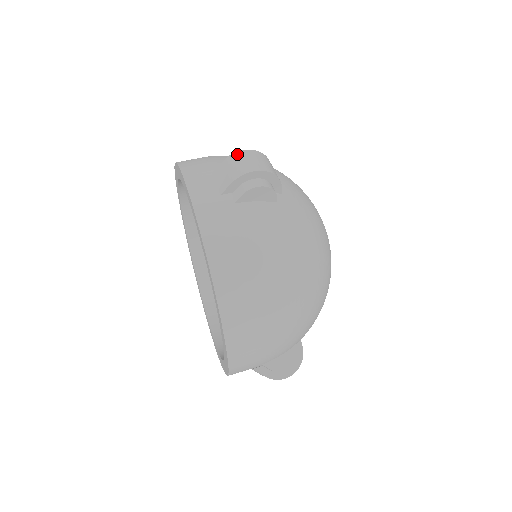
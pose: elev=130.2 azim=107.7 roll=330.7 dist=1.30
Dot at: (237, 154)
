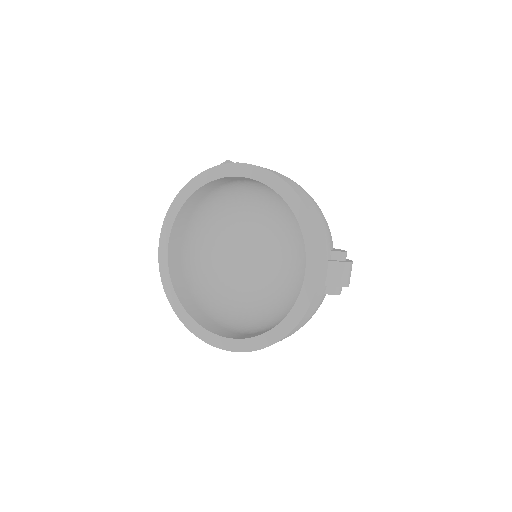
Dot at: occluded
